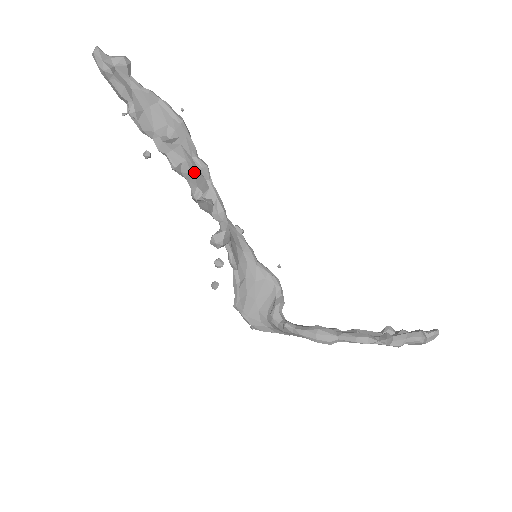
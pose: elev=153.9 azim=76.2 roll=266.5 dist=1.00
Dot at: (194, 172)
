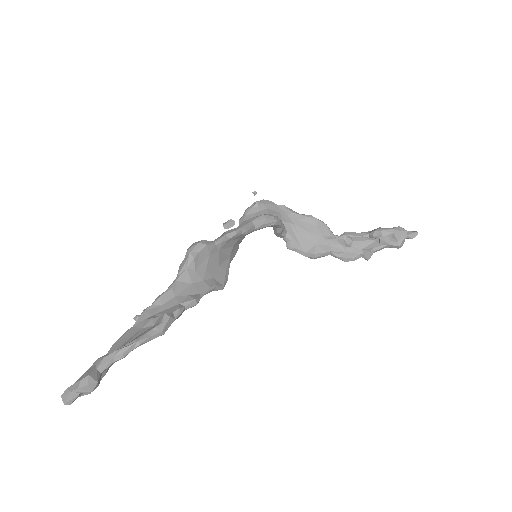
Dot at: (183, 296)
